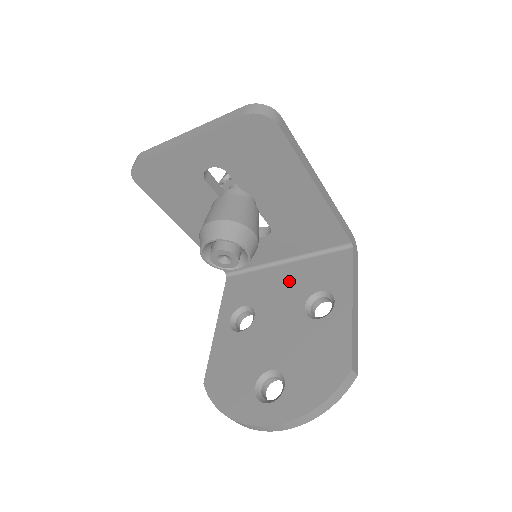
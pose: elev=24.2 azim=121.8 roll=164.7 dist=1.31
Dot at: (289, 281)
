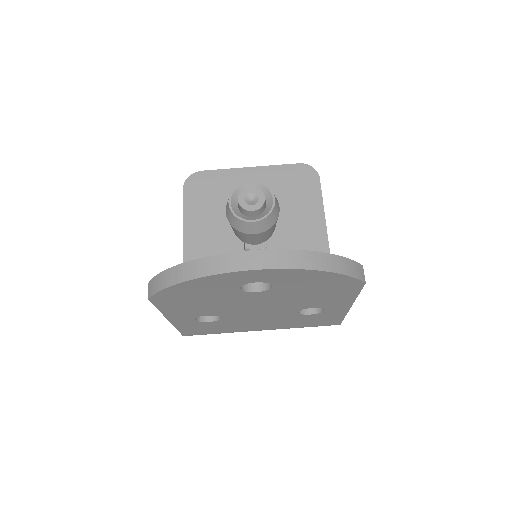
Dot at: occluded
